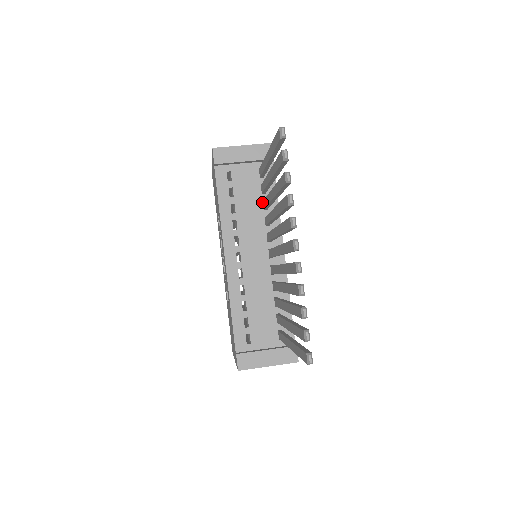
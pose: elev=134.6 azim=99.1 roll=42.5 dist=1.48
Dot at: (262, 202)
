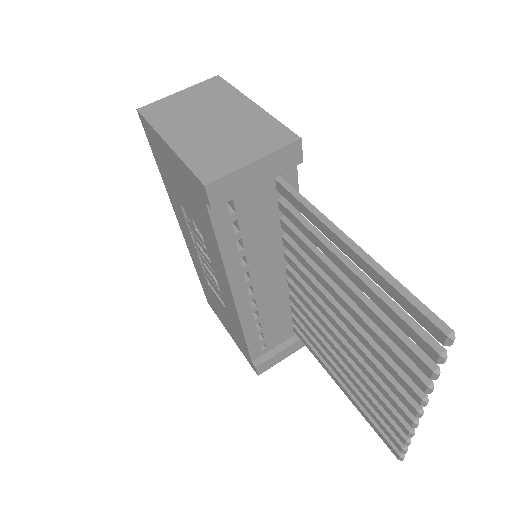
Dot at: (279, 220)
